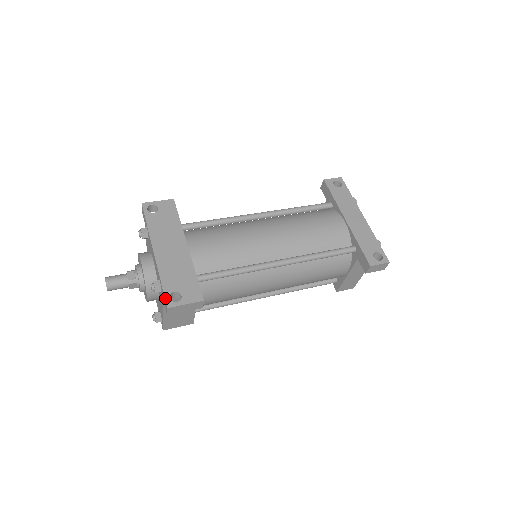
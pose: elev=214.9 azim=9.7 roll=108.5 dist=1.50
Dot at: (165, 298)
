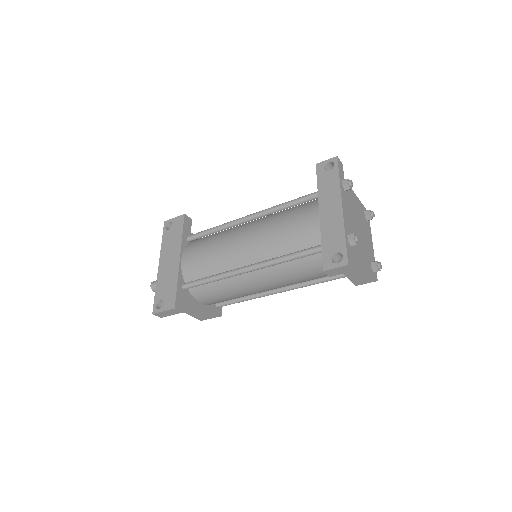
Dot at: (153, 305)
